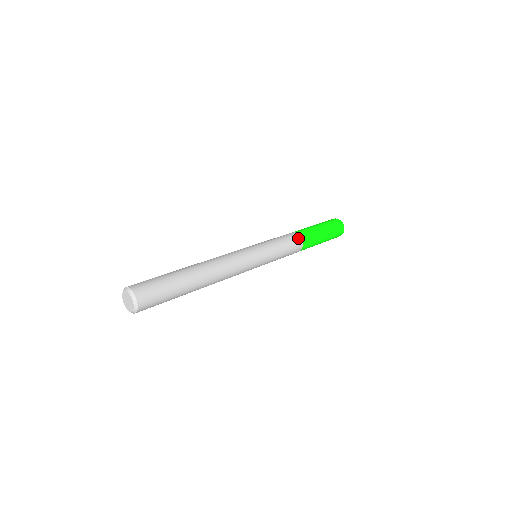
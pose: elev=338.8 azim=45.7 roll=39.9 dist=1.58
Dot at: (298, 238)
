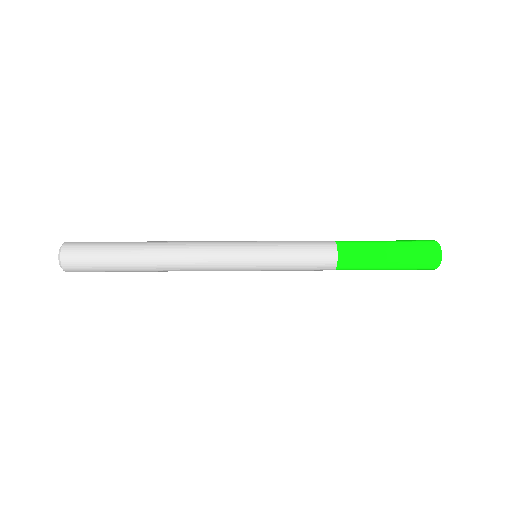
Dot at: (332, 261)
